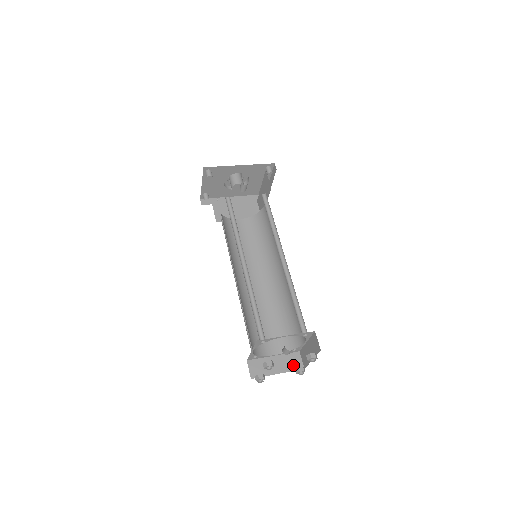
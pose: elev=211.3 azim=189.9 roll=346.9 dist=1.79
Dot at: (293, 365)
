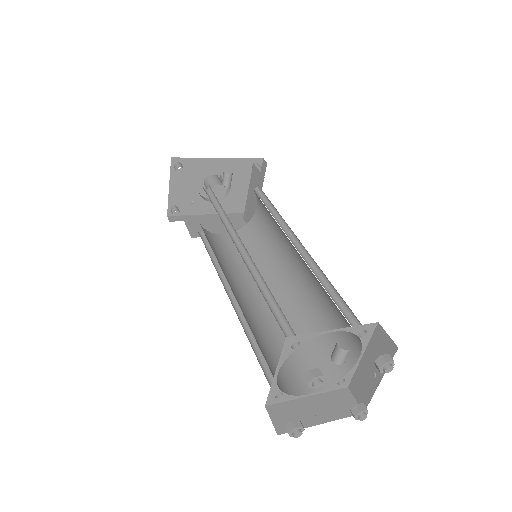
Dot at: (343, 408)
